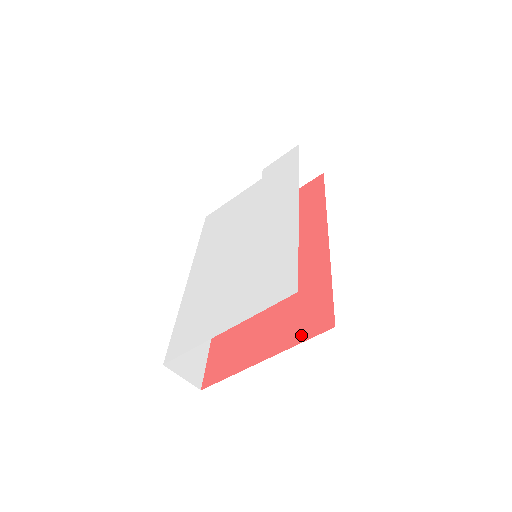
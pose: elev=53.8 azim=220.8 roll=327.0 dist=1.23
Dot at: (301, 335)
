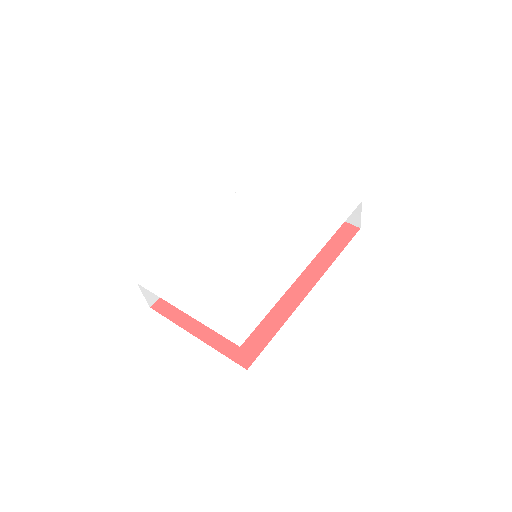
Dot at: (228, 349)
